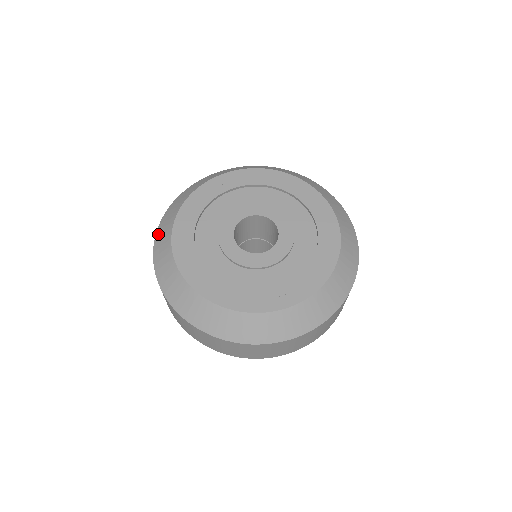
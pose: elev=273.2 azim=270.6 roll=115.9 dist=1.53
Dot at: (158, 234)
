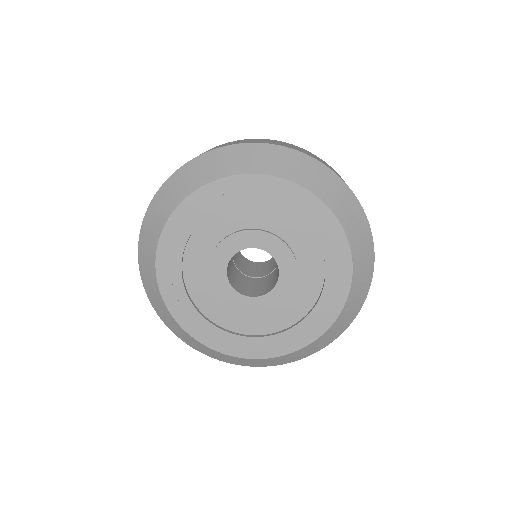
Dot at: (141, 242)
